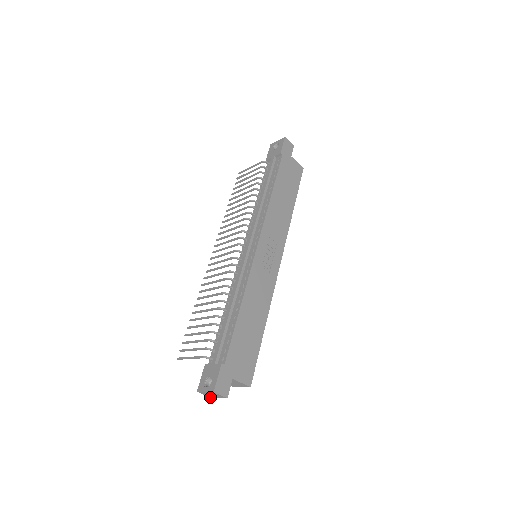
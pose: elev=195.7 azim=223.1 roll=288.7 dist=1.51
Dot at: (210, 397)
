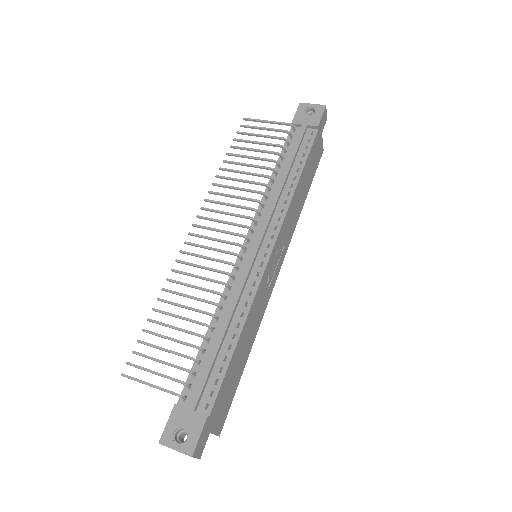
Dot at: occluded
